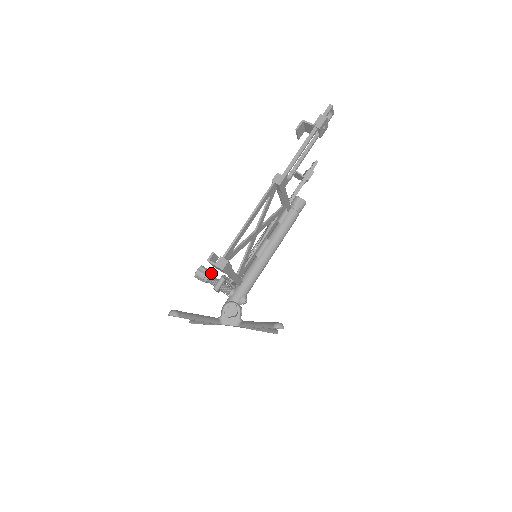
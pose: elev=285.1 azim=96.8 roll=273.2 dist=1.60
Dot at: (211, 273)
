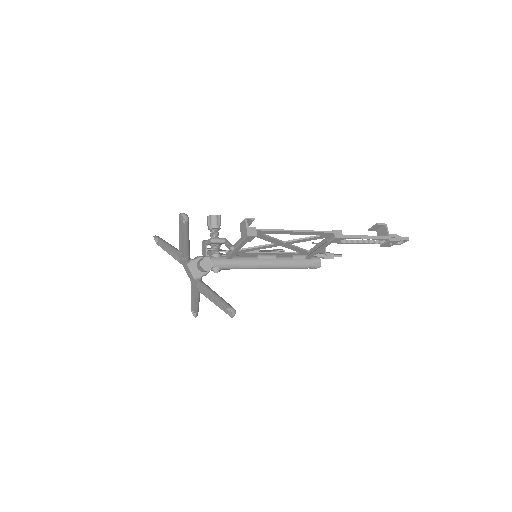
Dot at: (220, 228)
